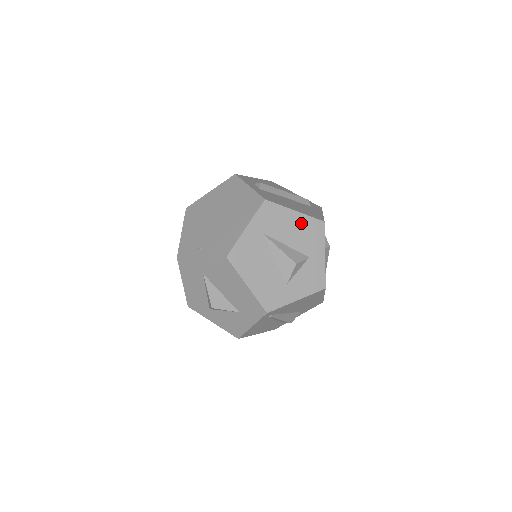
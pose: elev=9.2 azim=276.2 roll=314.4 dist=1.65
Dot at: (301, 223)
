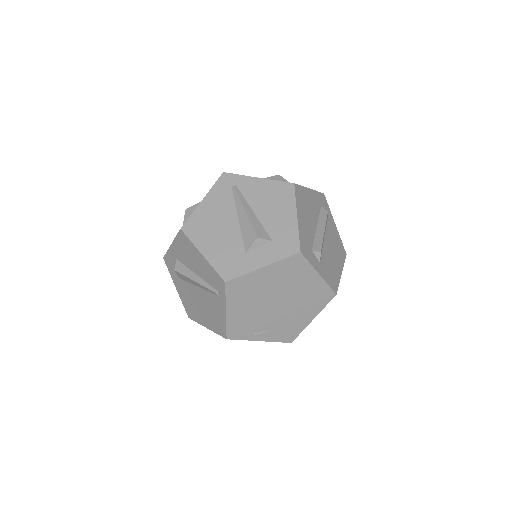
Dot at: occluded
